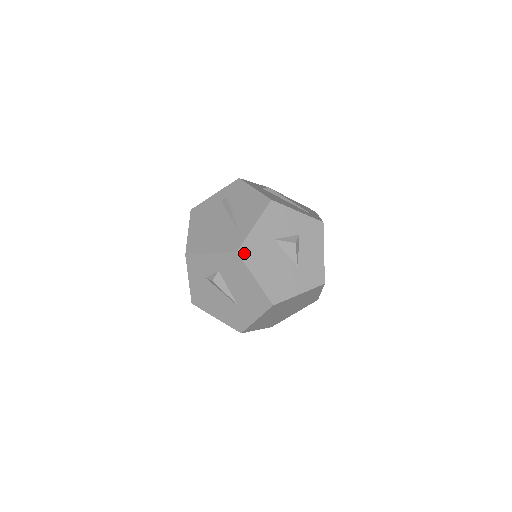
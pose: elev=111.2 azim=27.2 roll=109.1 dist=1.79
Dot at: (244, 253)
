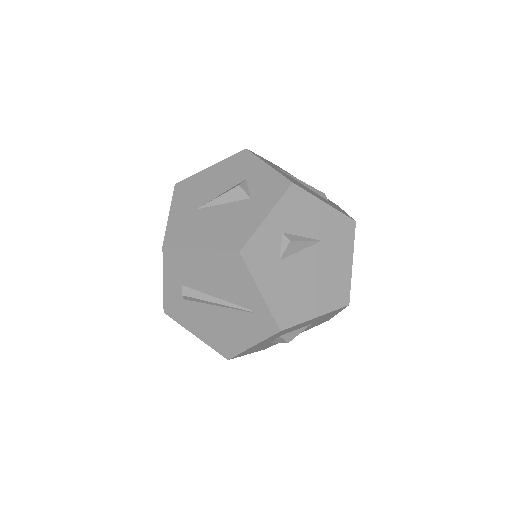
Dot at: occluded
